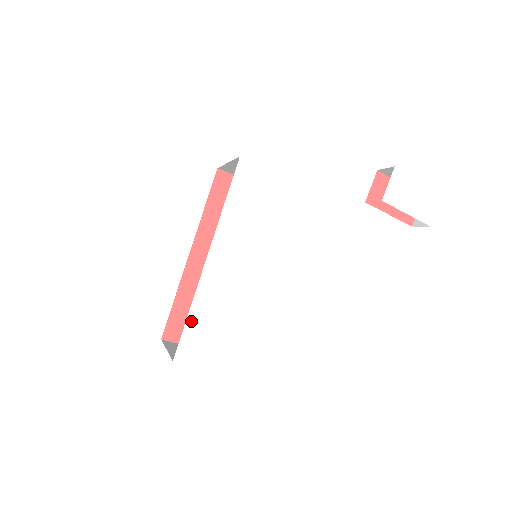
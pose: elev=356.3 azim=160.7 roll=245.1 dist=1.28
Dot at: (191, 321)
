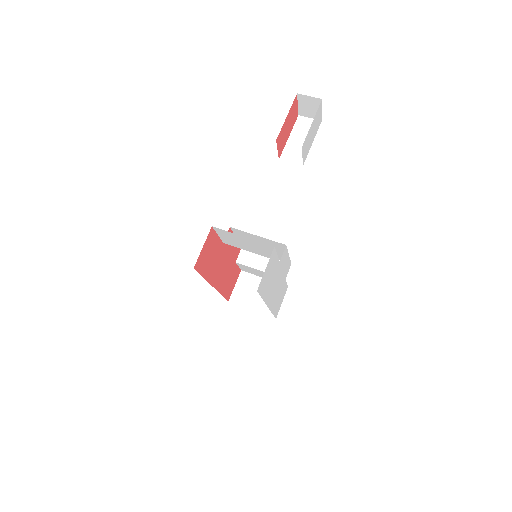
Dot at: (274, 312)
